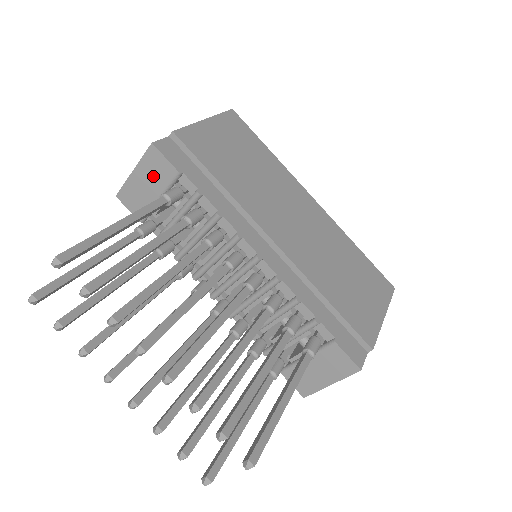
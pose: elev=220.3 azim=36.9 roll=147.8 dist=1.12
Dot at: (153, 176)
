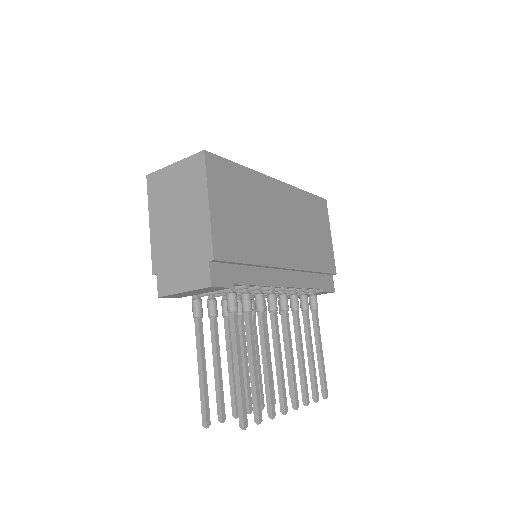
Dot at: (205, 291)
